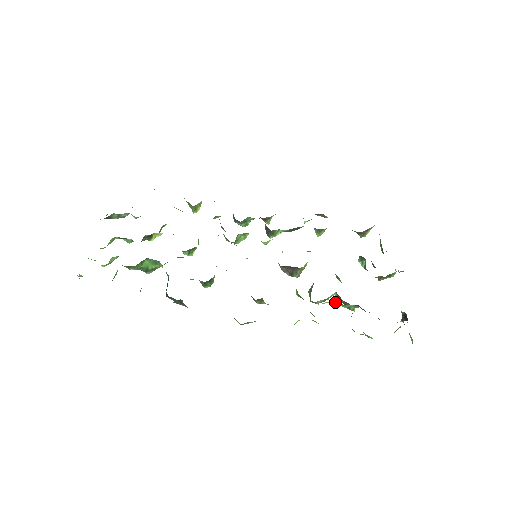
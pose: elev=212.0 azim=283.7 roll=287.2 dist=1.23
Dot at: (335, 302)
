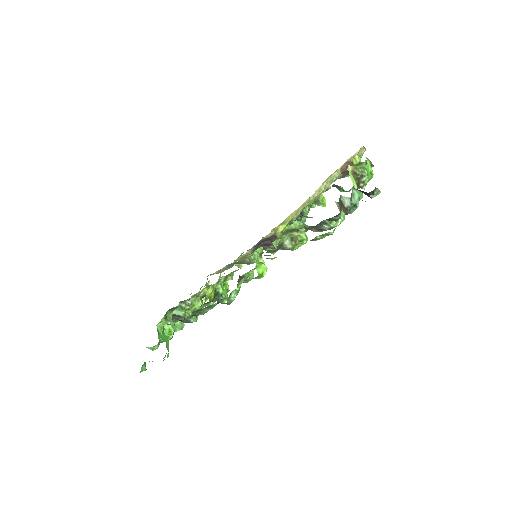
Dot at: (293, 233)
